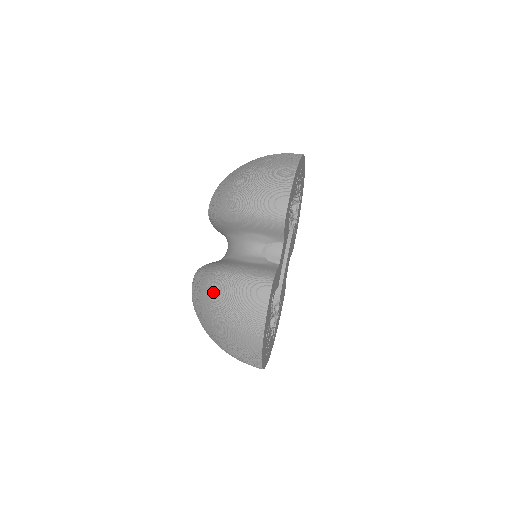
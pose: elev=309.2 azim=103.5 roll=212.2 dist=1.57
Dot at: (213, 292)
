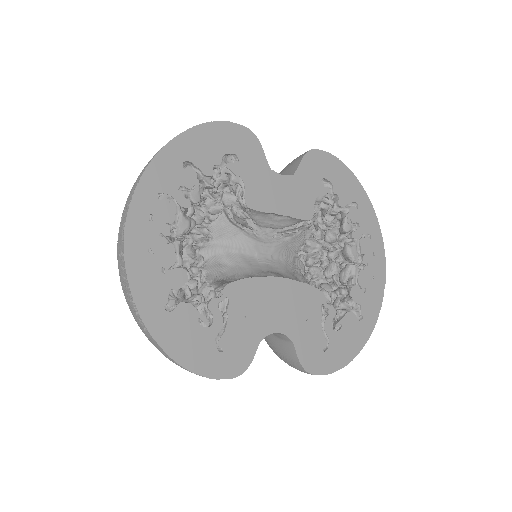
Dot at: occluded
